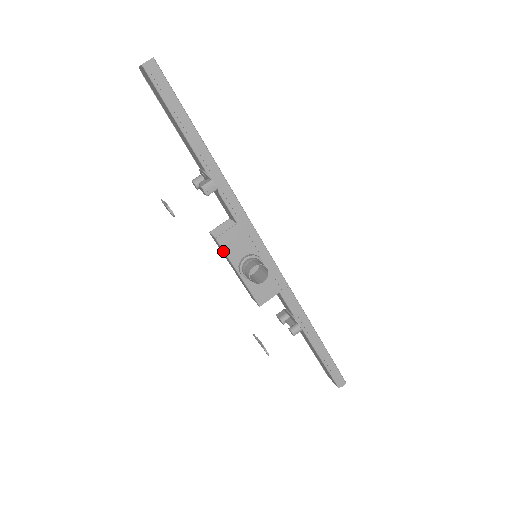
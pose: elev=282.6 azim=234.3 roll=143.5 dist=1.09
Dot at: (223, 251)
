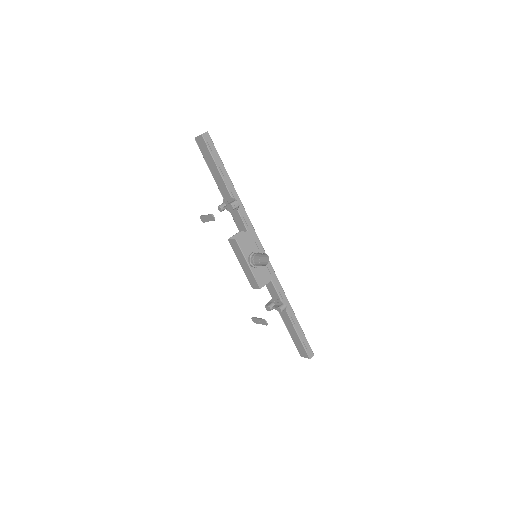
Dot at: (239, 248)
